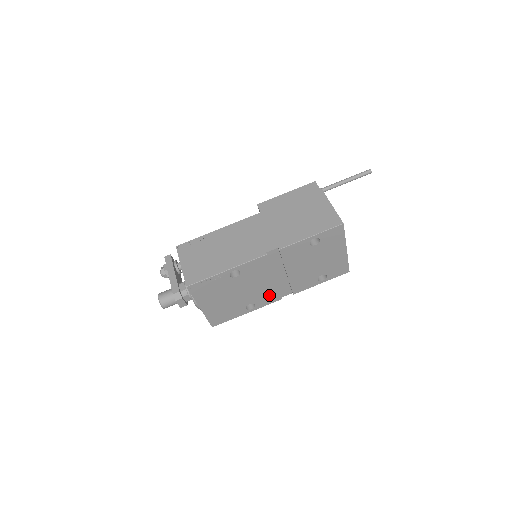
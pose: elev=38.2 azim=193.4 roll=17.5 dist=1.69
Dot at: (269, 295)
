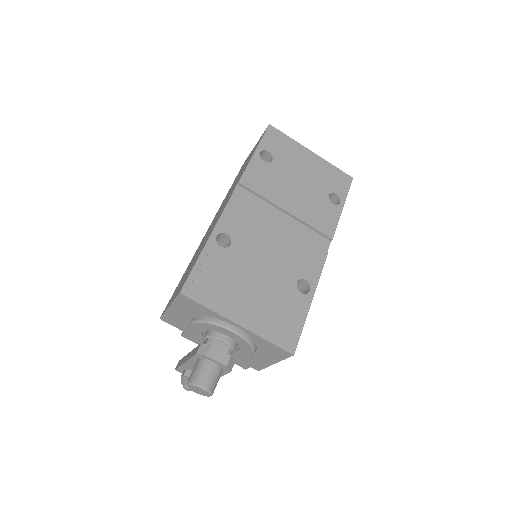
Dot at: (304, 255)
